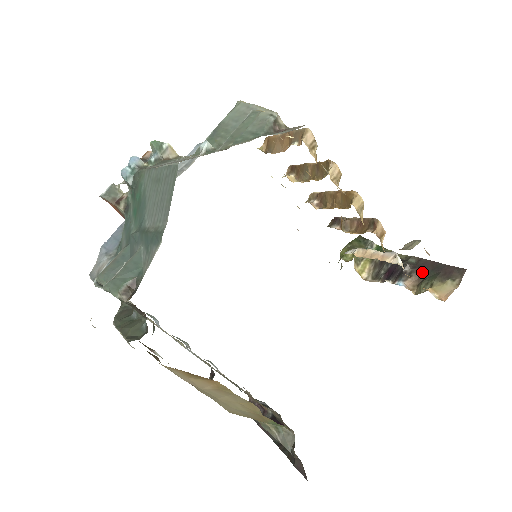
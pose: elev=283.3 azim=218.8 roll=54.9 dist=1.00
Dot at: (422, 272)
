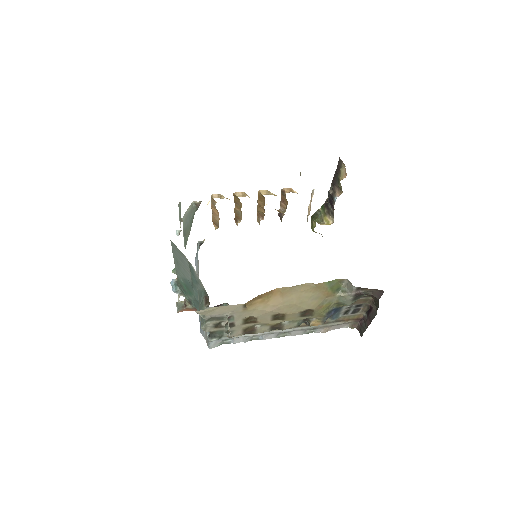
Dot at: (335, 184)
